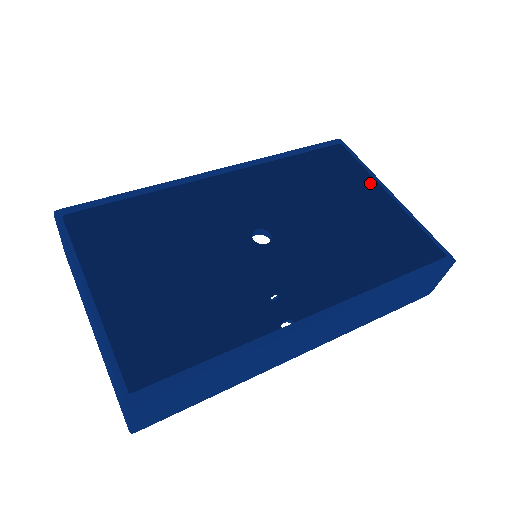
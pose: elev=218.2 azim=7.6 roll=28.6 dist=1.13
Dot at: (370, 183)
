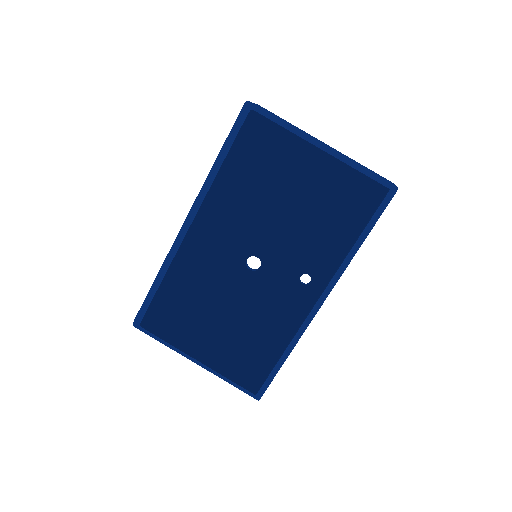
Dot at: occluded
